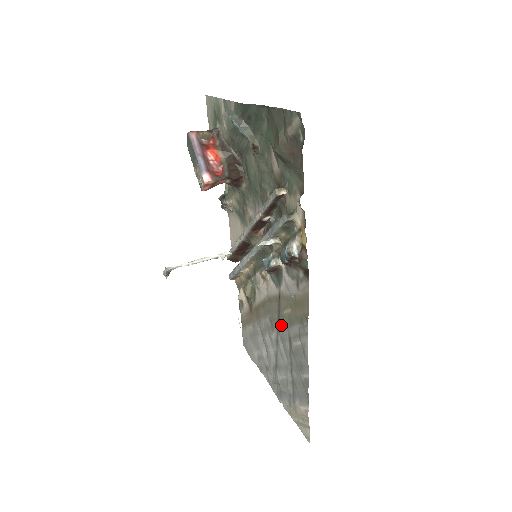
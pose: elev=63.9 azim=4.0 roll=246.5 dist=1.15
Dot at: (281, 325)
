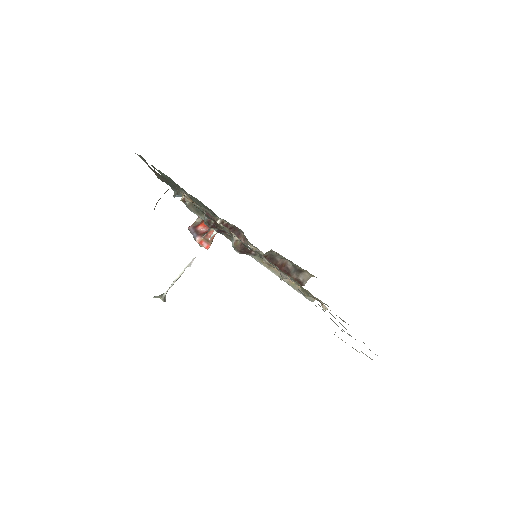
Dot at: occluded
